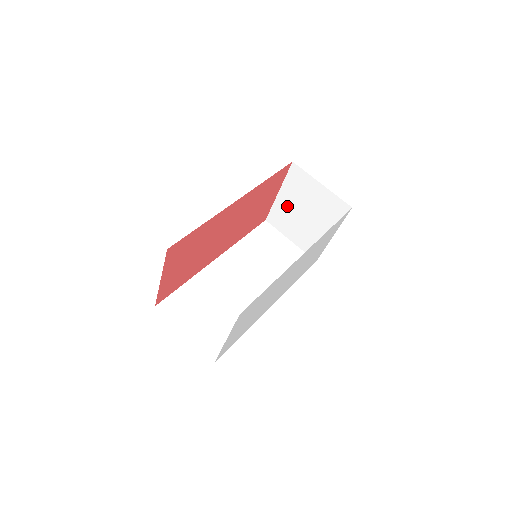
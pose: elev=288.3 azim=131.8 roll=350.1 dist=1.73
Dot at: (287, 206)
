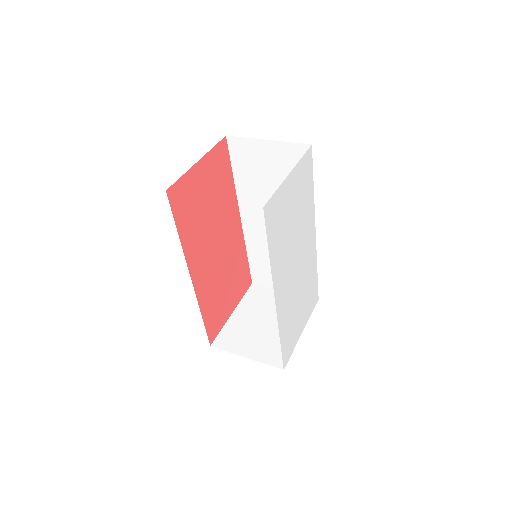
Dot at: (243, 321)
